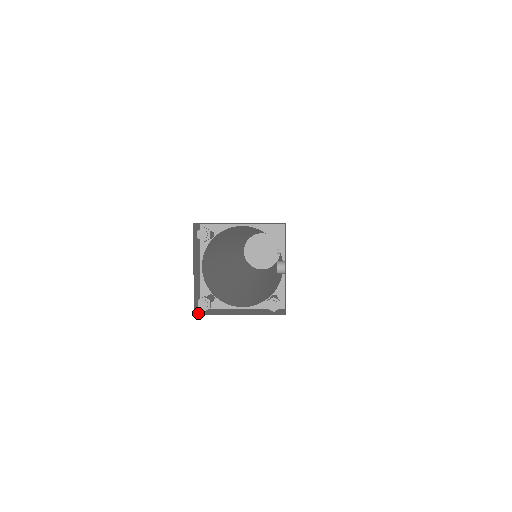
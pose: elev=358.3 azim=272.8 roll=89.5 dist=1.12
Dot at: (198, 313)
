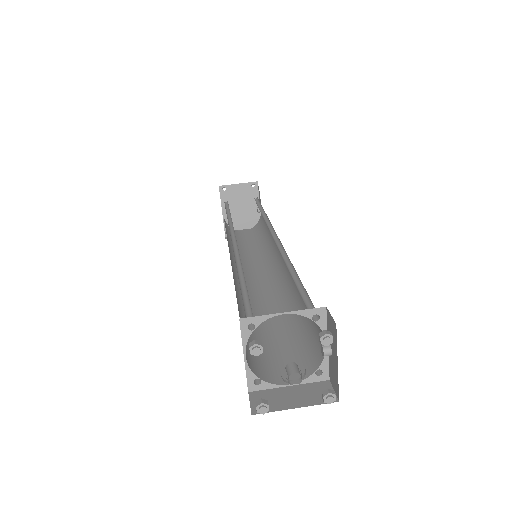
Dot at: (254, 410)
